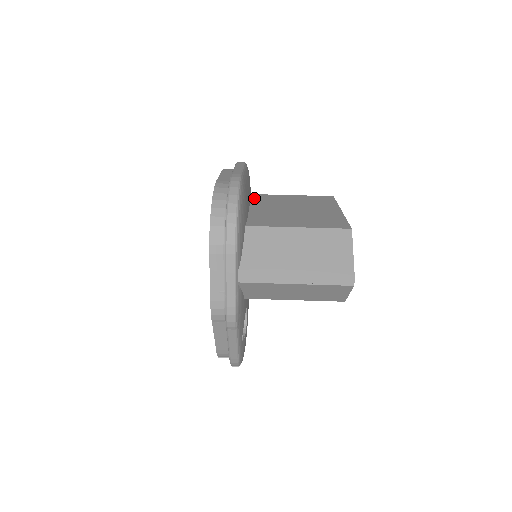
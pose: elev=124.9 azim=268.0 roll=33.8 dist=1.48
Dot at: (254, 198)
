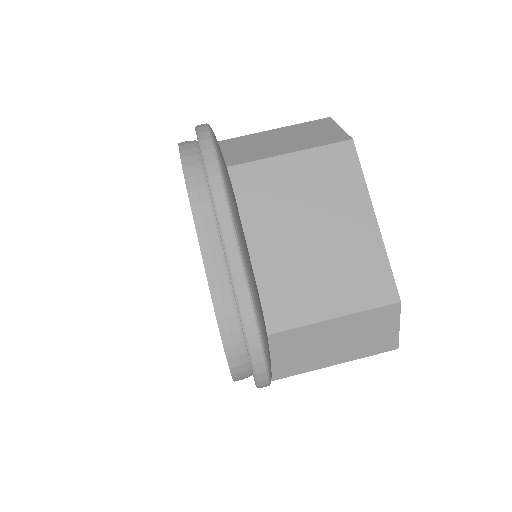
Dot at: (239, 192)
